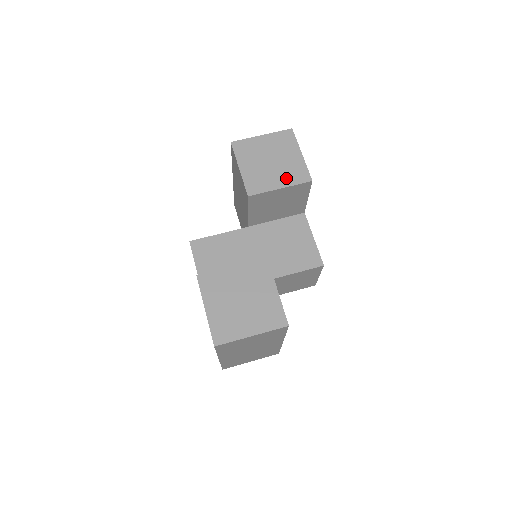
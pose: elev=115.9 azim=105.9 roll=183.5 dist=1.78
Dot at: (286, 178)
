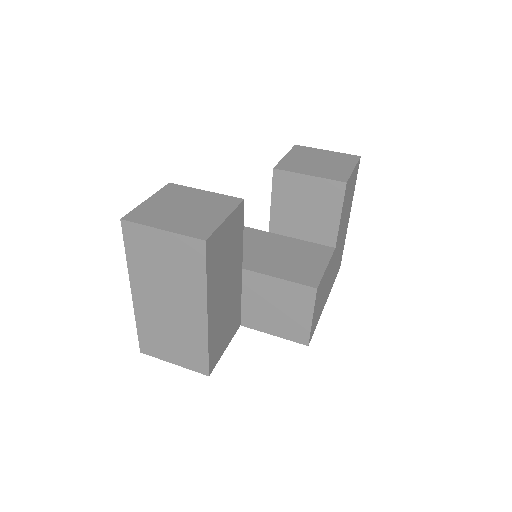
Dot at: (322, 173)
